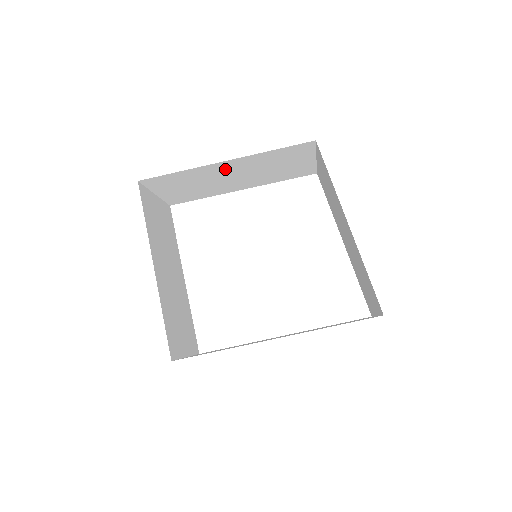
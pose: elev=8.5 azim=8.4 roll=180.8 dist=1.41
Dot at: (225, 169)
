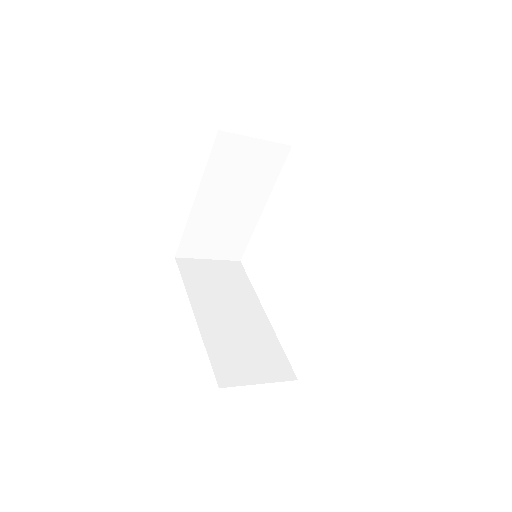
Dot at: occluded
